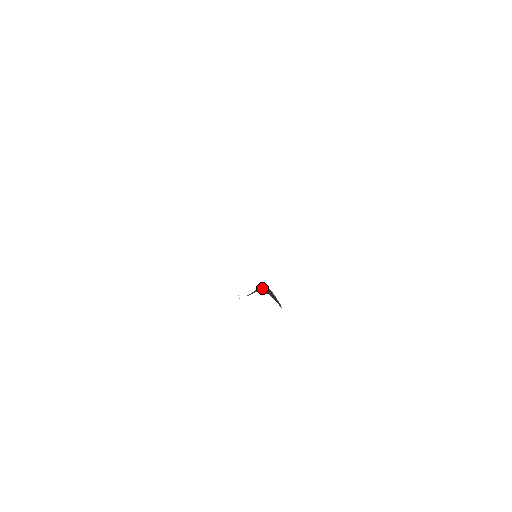
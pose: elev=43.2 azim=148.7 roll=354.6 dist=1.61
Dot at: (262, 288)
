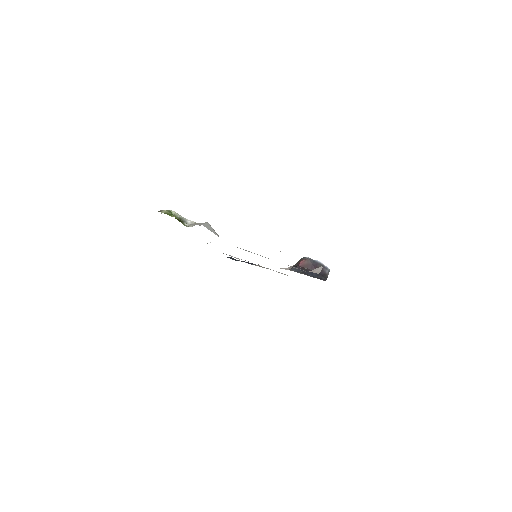
Dot at: (299, 262)
